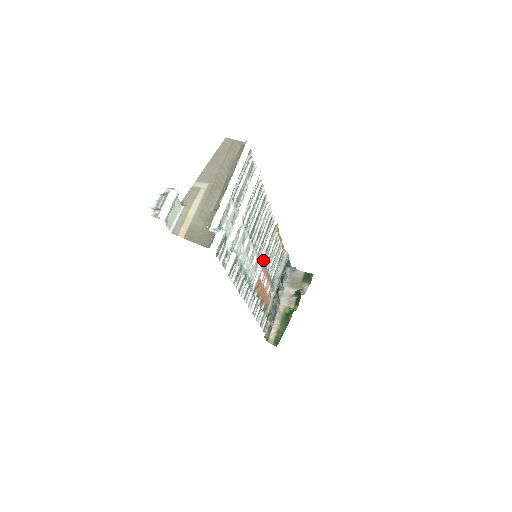
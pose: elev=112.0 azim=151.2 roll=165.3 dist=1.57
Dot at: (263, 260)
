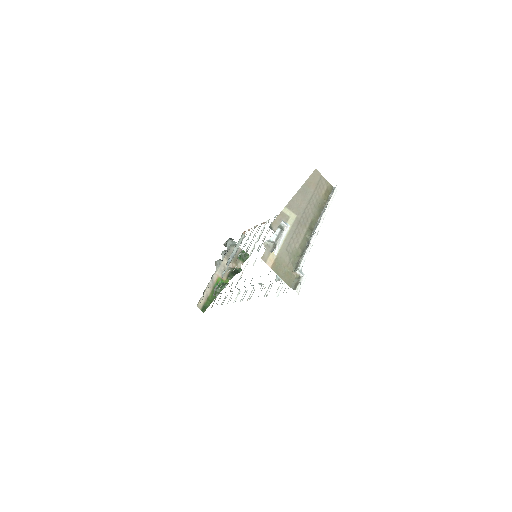
Dot at: (246, 251)
